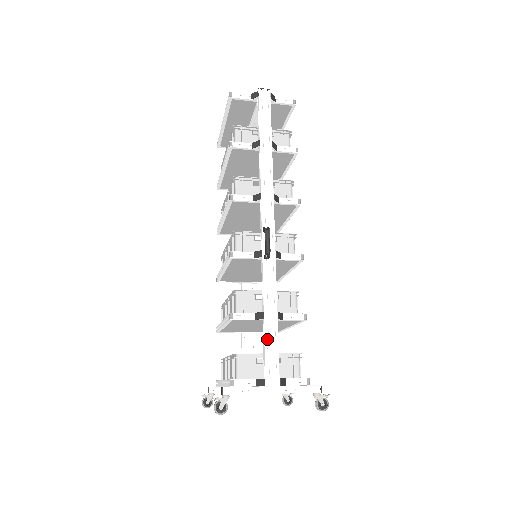
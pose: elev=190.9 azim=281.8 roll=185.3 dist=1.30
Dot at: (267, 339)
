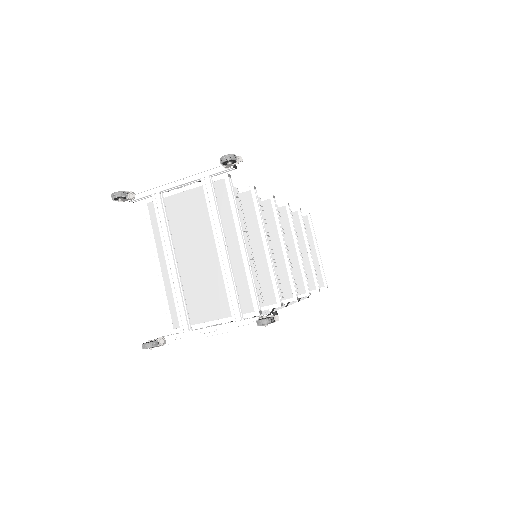
Dot at: occluded
